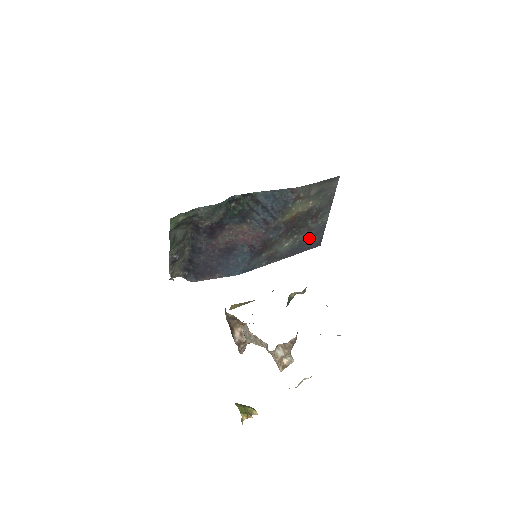
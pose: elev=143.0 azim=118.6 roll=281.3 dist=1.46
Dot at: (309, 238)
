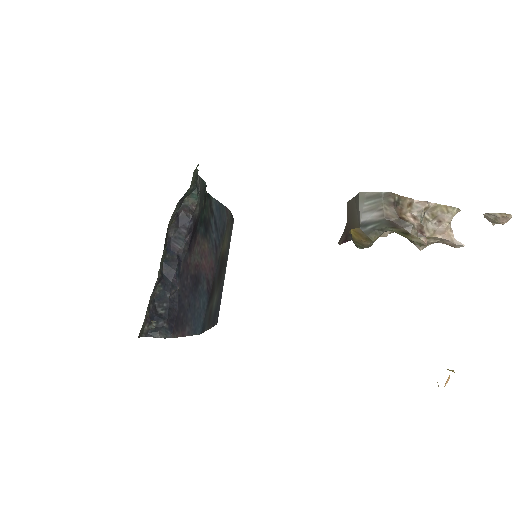
Dot at: (218, 303)
